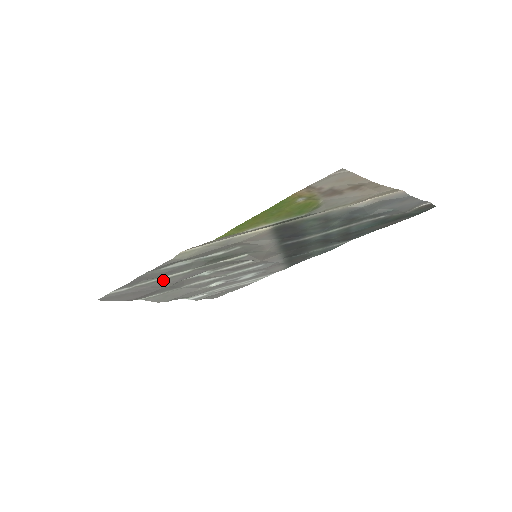
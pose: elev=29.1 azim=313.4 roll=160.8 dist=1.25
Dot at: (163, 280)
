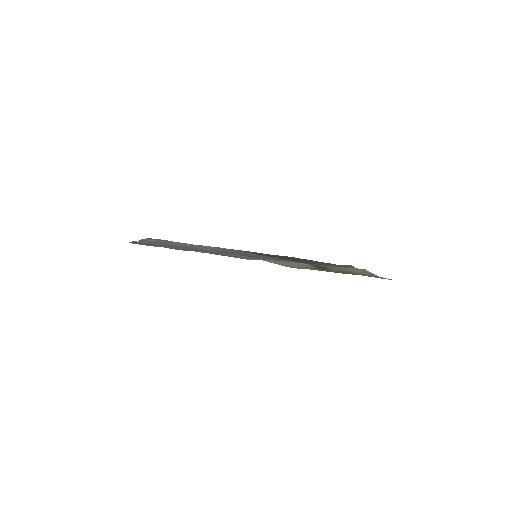
Dot at: occluded
